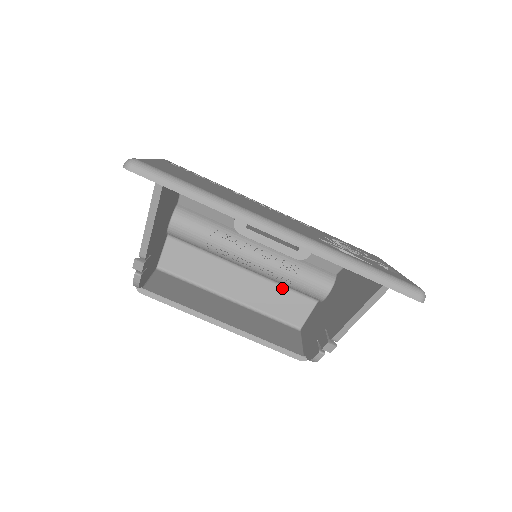
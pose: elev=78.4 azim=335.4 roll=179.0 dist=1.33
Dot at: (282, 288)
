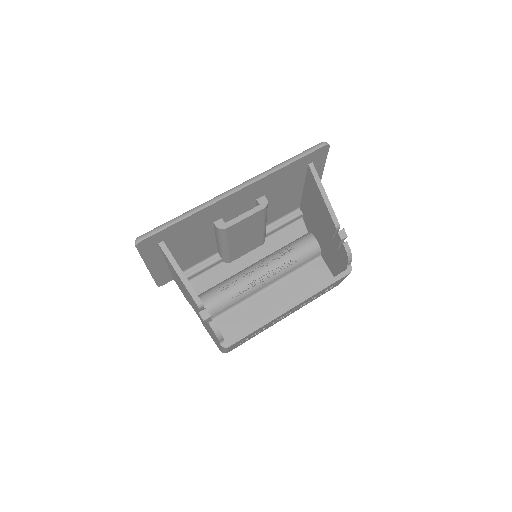
Dot at: (297, 273)
